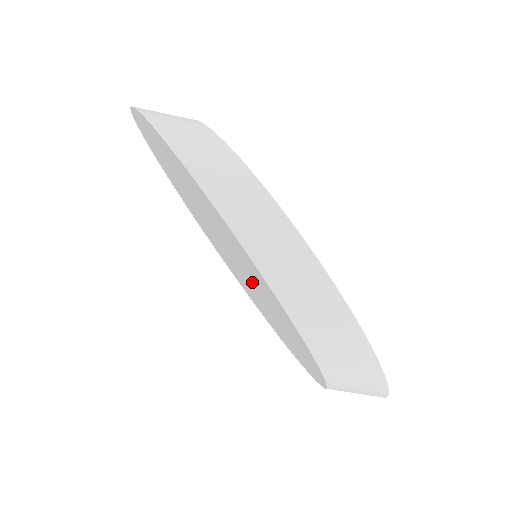
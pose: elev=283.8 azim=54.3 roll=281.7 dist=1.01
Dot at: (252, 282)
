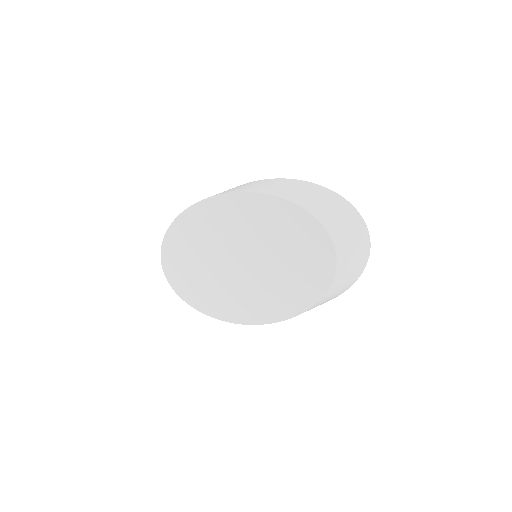
Dot at: (254, 244)
